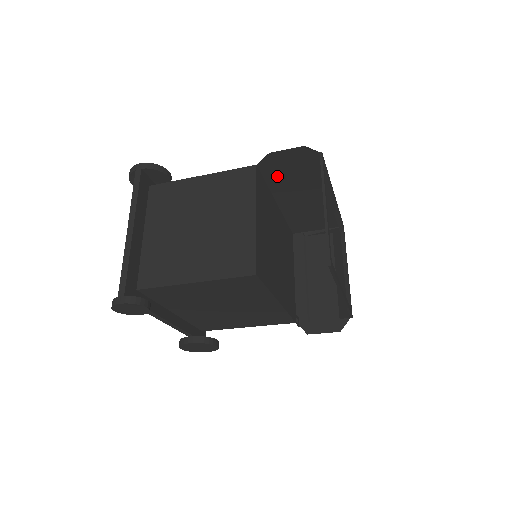
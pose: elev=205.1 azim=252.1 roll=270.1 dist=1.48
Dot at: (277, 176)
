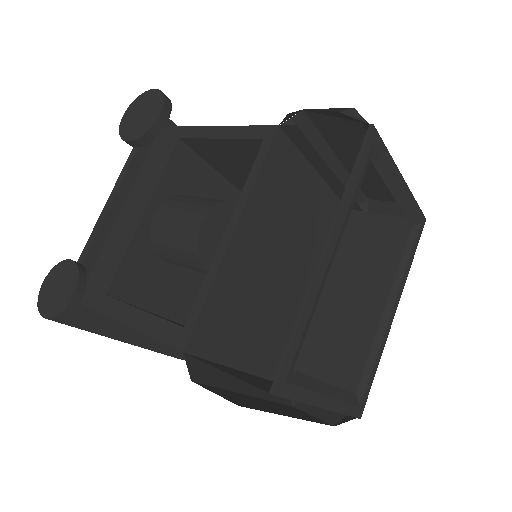
Dot at: occluded
